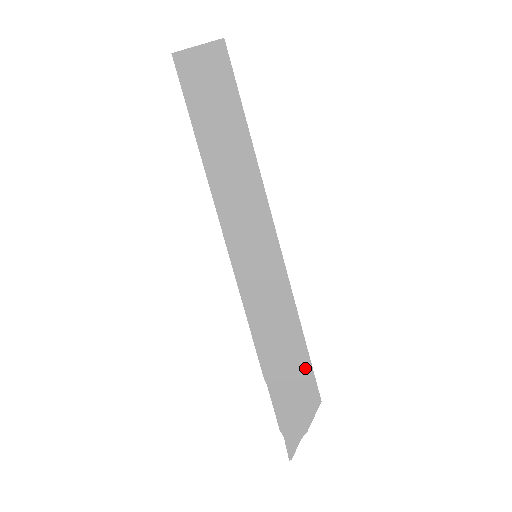
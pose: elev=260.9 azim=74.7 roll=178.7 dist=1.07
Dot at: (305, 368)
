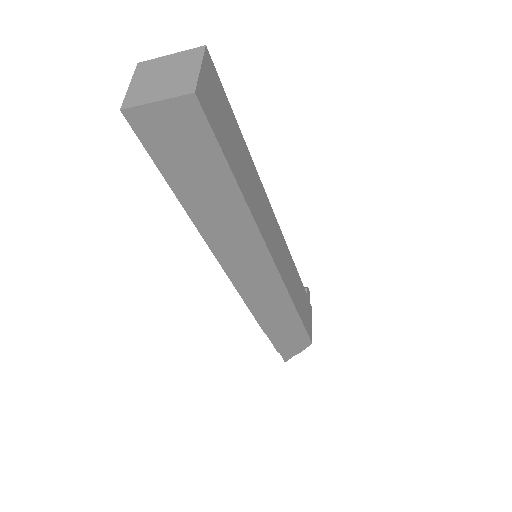
Dot at: (300, 330)
